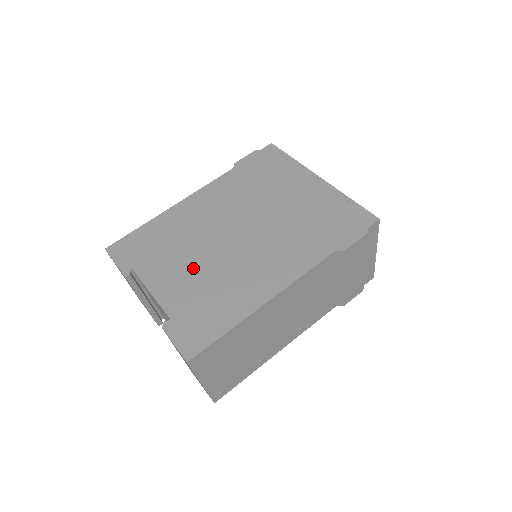
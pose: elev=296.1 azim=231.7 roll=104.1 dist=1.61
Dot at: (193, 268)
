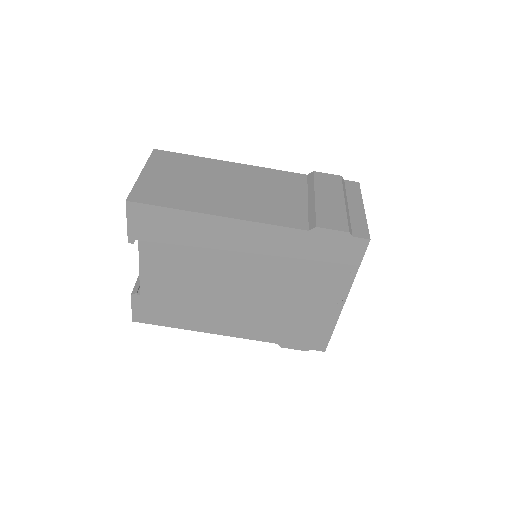
Dot at: (184, 280)
